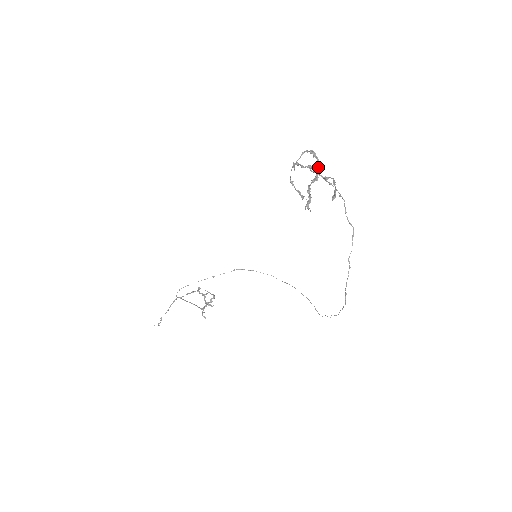
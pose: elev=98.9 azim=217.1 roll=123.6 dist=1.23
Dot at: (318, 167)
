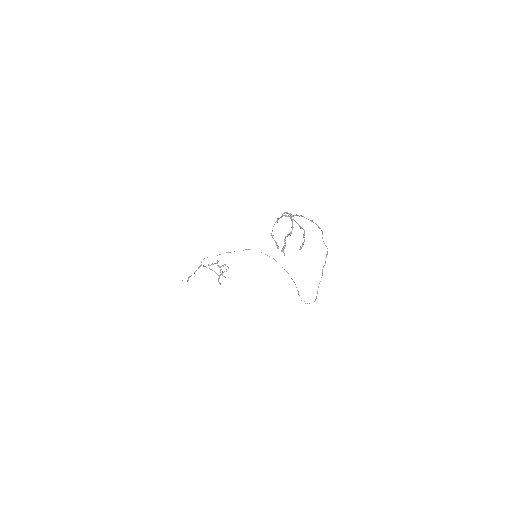
Dot at: (292, 227)
